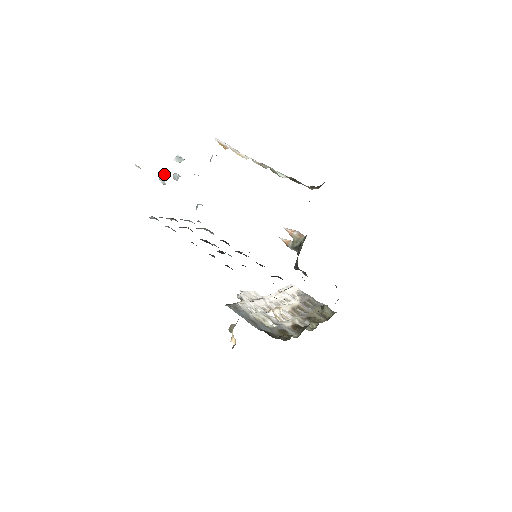
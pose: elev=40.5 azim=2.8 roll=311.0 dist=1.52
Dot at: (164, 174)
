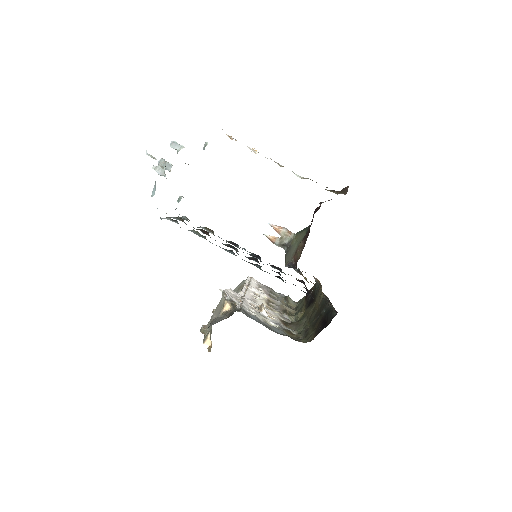
Dot at: (161, 163)
